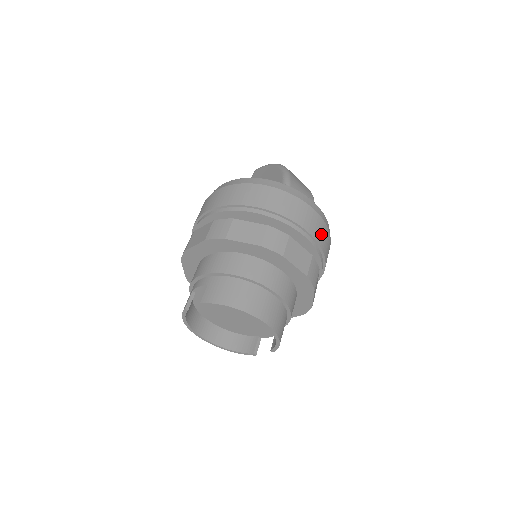
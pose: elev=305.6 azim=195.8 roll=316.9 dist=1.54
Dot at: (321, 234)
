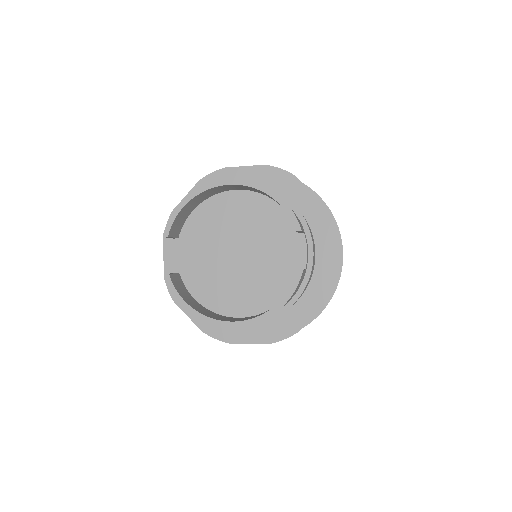
Dot at: occluded
